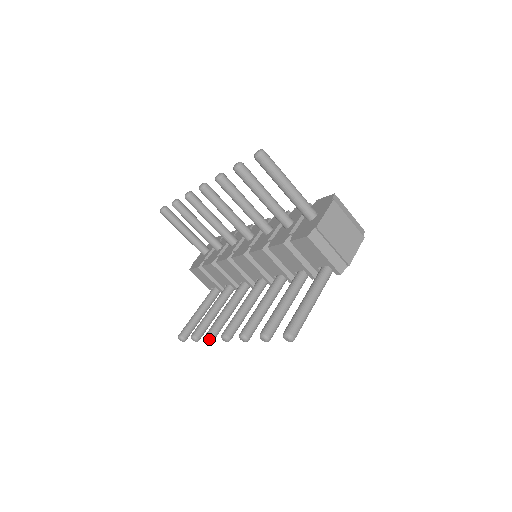
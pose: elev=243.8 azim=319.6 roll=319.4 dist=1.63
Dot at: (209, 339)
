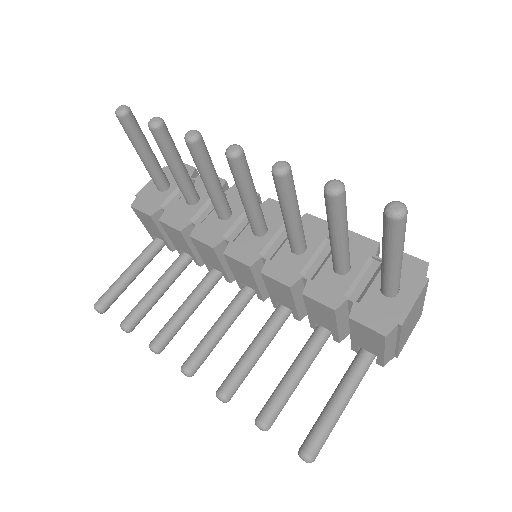
Dot at: (155, 352)
